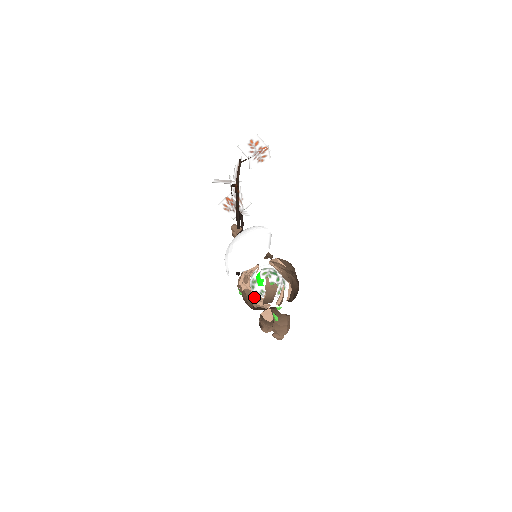
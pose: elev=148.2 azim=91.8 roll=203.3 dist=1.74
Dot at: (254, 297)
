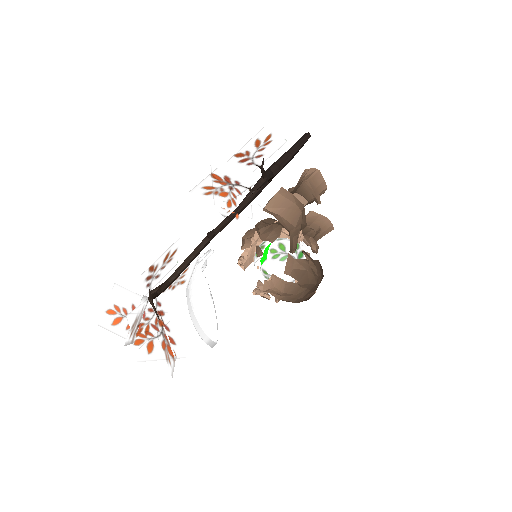
Dot at: occluded
